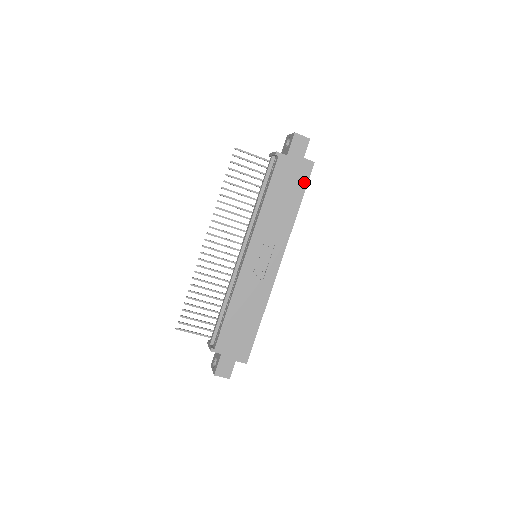
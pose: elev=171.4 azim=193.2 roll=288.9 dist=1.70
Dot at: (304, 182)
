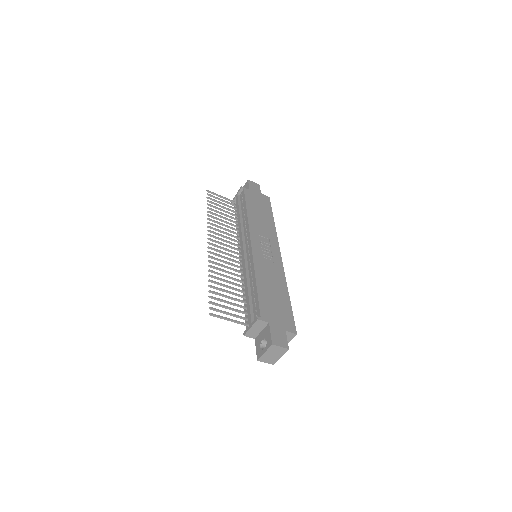
Dot at: (269, 206)
